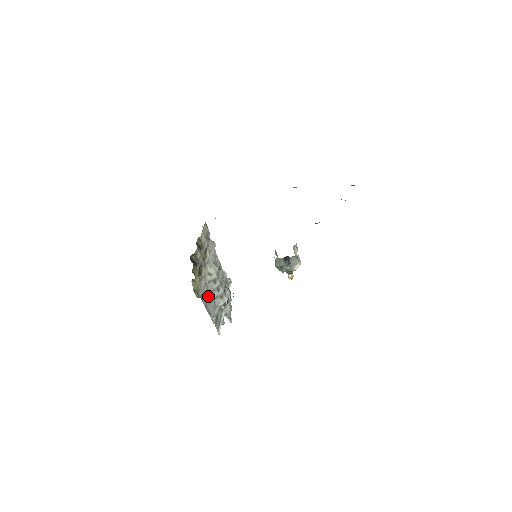
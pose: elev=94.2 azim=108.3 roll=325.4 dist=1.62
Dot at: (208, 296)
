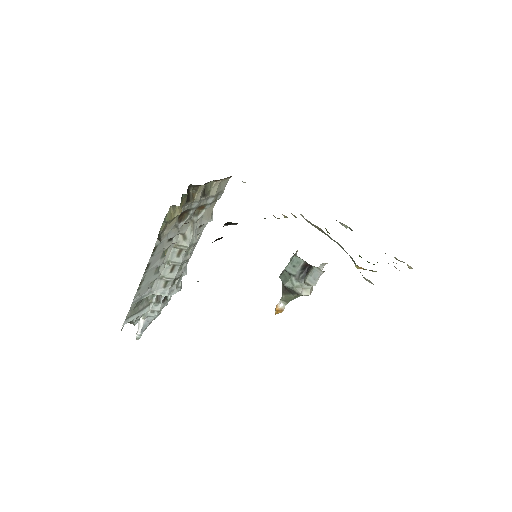
Dot at: (159, 260)
